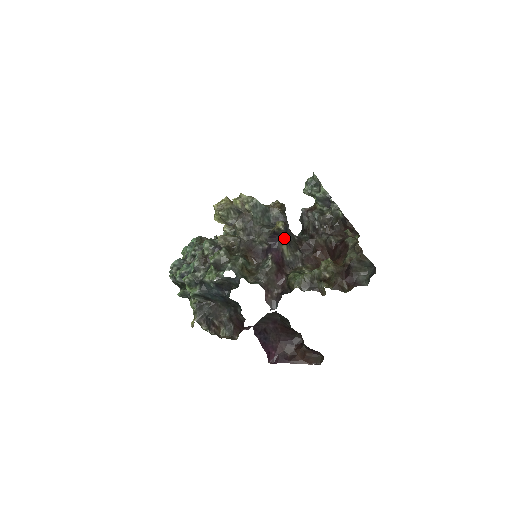
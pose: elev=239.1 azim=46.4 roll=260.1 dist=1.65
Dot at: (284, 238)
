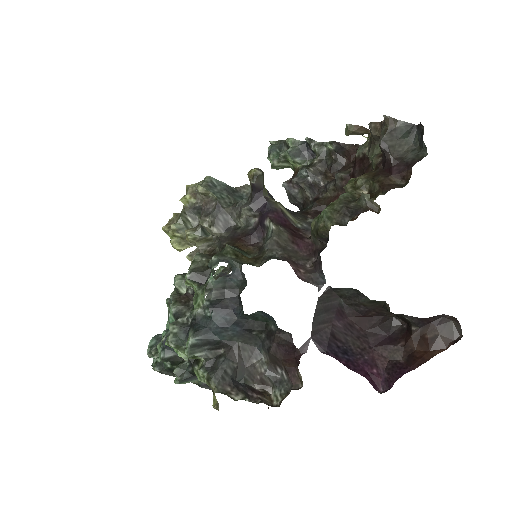
Dot at: occluded
